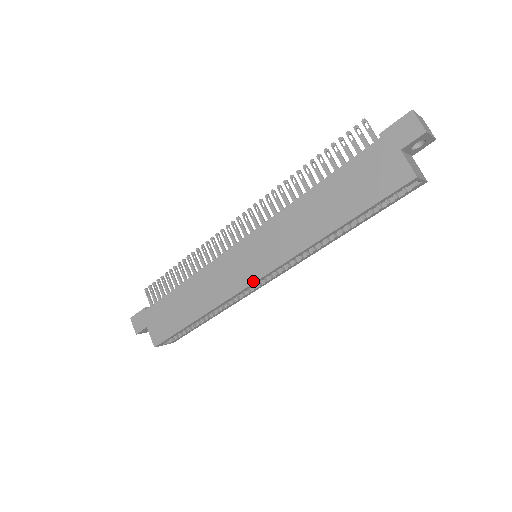
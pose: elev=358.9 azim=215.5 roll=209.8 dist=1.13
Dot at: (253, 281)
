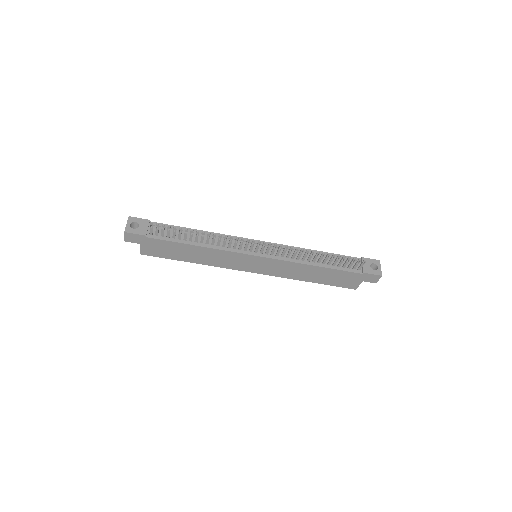
Dot at: (248, 271)
